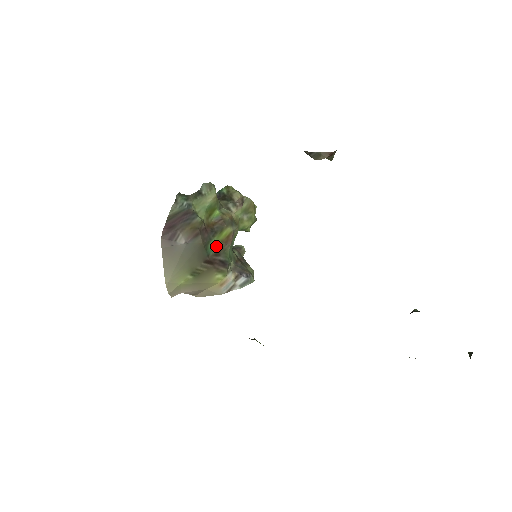
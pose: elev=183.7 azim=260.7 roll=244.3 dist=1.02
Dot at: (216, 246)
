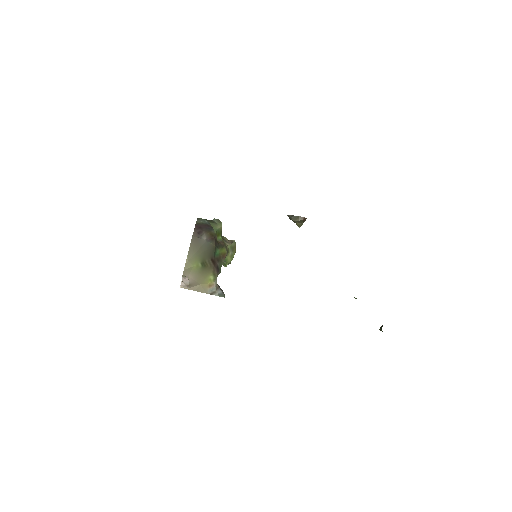
Dot at: (218, 254)
